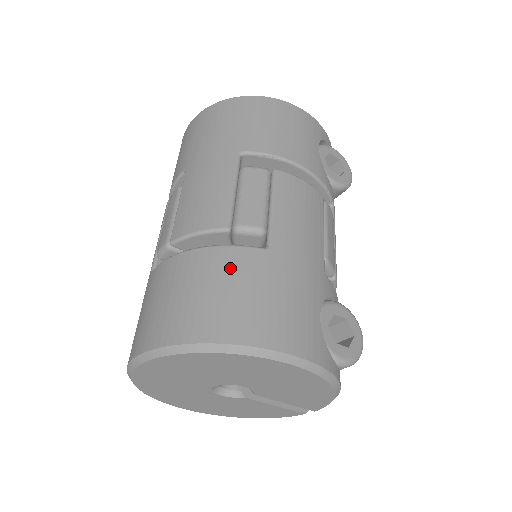
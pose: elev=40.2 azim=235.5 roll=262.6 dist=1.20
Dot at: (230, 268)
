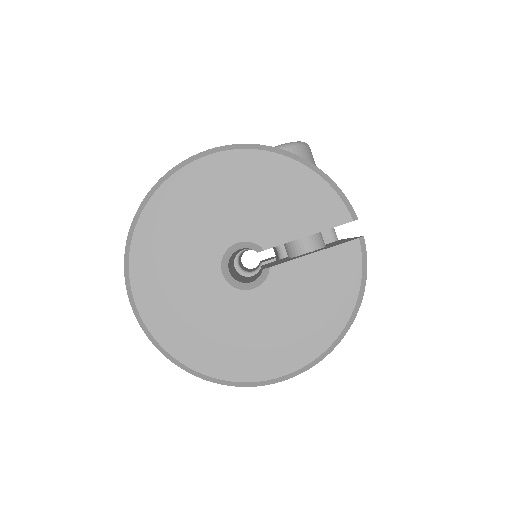
Dot at: occluded
